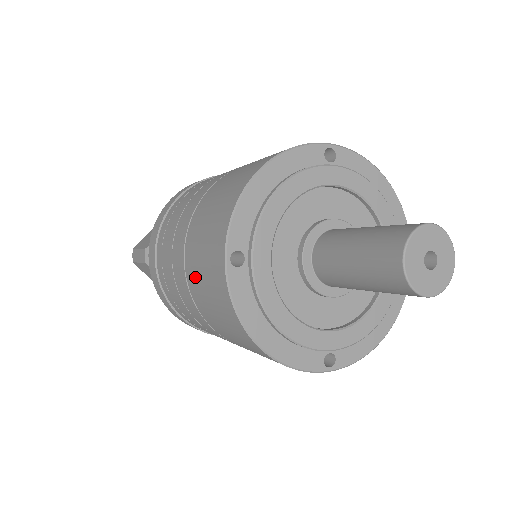
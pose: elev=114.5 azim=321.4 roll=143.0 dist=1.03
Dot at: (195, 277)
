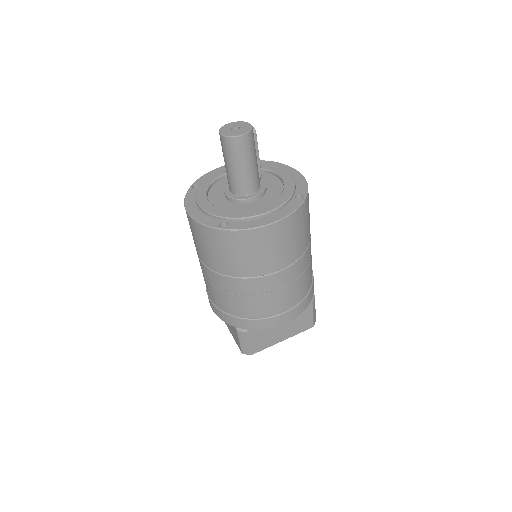
Dot at: occluded
